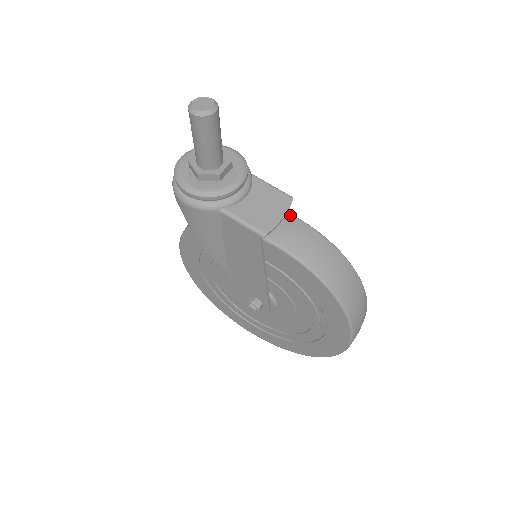
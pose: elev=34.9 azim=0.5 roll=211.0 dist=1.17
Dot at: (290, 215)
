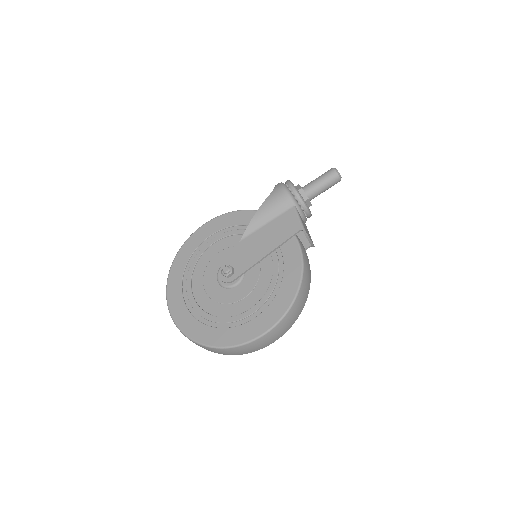
Dot at: occluded
